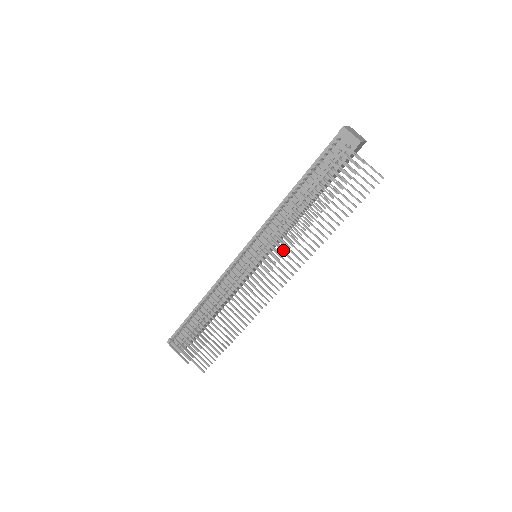
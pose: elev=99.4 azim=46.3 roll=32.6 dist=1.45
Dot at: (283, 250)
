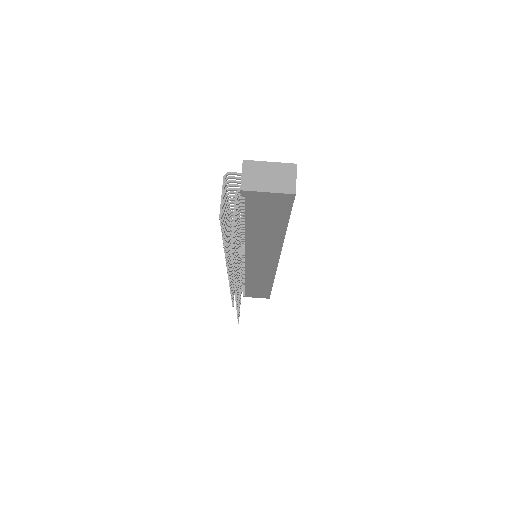
Dot at: (238, 264)
